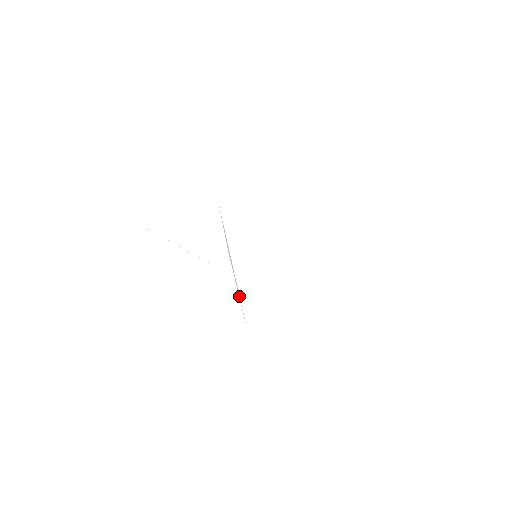
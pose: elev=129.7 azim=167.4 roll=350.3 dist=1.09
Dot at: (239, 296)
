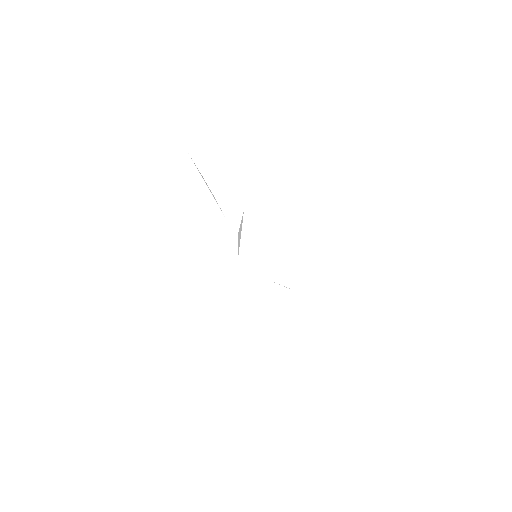
Dot at: occluded
